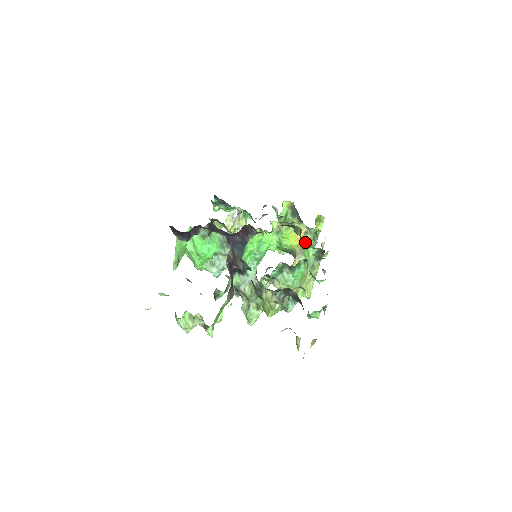
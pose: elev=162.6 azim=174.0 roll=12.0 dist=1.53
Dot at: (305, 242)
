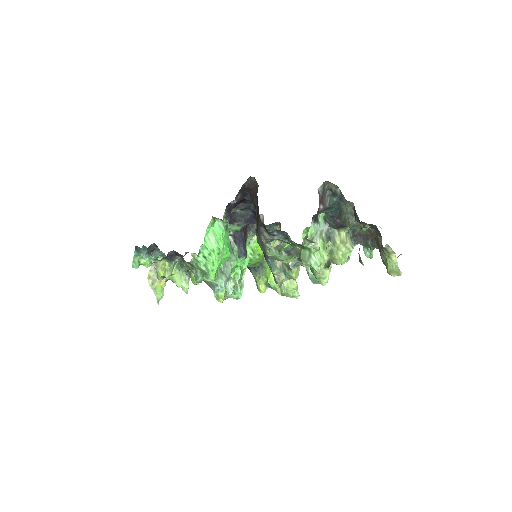
Dot at: occluded
